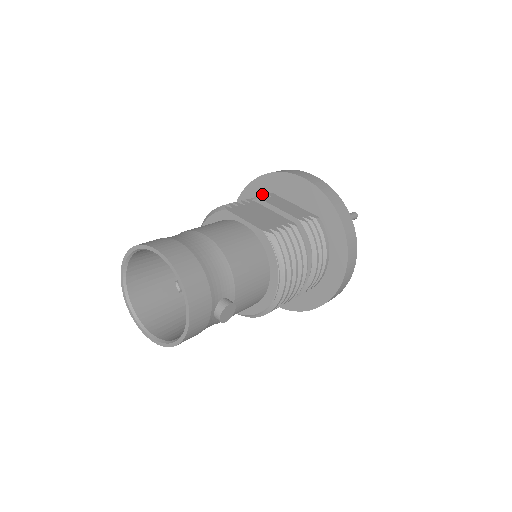
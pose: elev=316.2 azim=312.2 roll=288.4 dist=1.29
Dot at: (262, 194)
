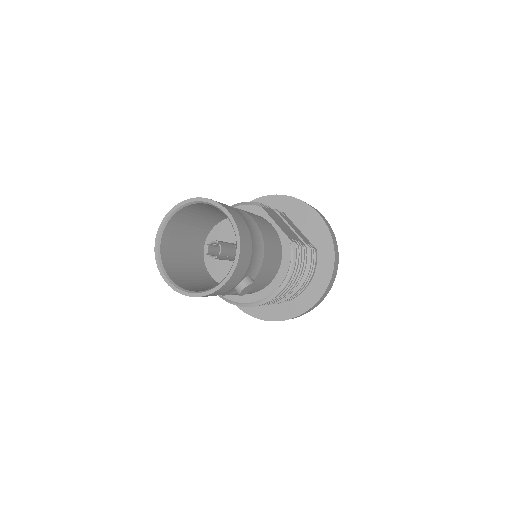
Dot at: occluded
